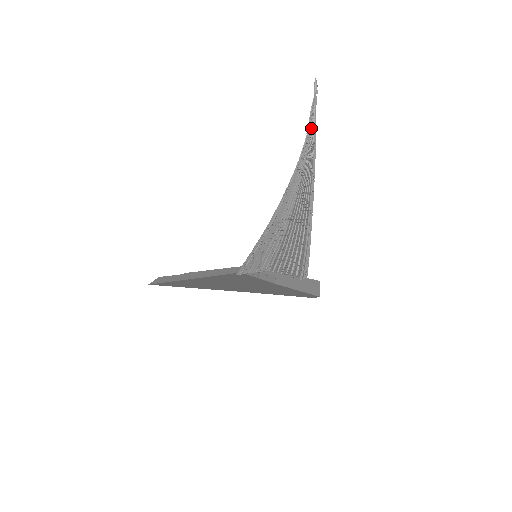
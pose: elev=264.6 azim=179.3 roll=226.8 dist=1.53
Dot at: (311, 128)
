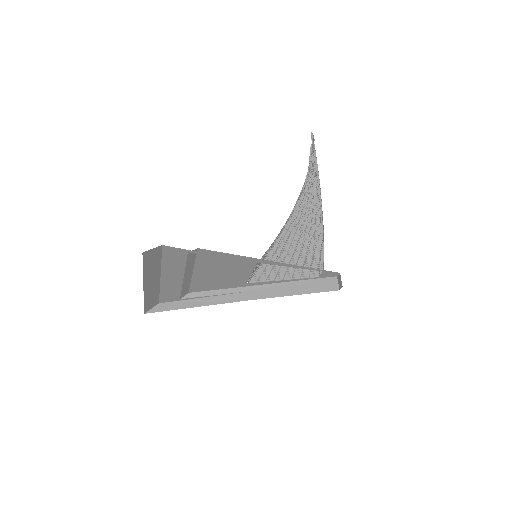
Dot at: (310, 161)
